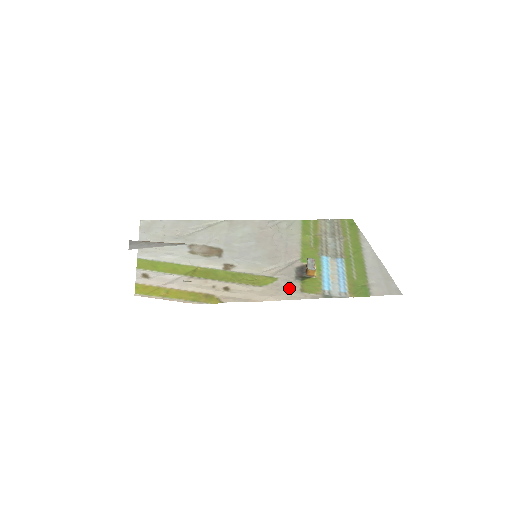
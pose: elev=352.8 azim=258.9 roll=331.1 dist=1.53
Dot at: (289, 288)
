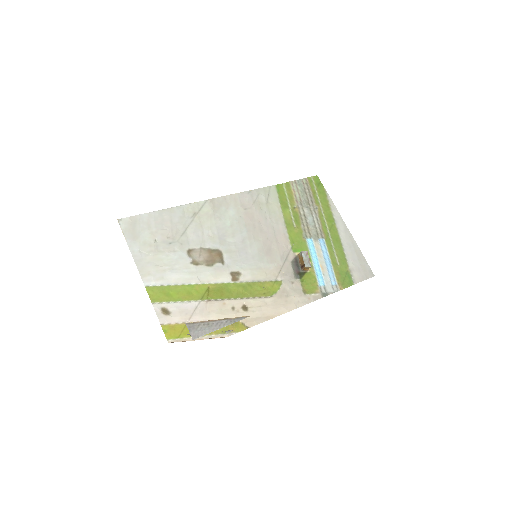
Dot at: (294, 292)
